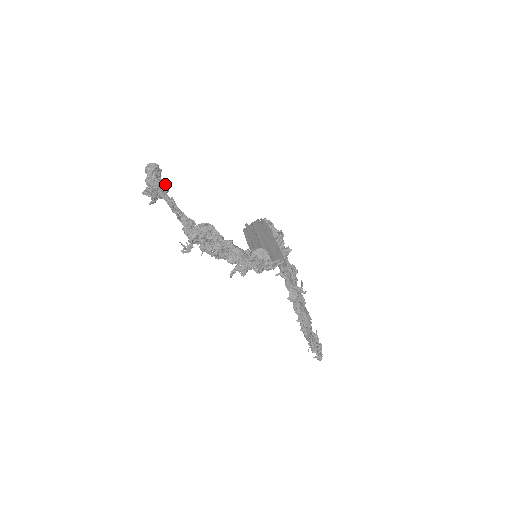
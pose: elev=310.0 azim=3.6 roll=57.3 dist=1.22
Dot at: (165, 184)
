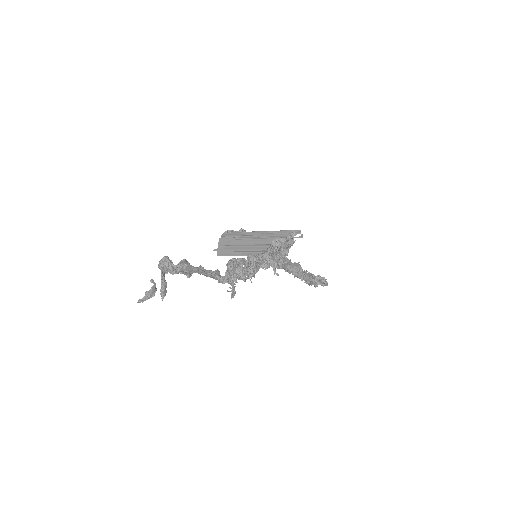
Dot at: (186, 262)
